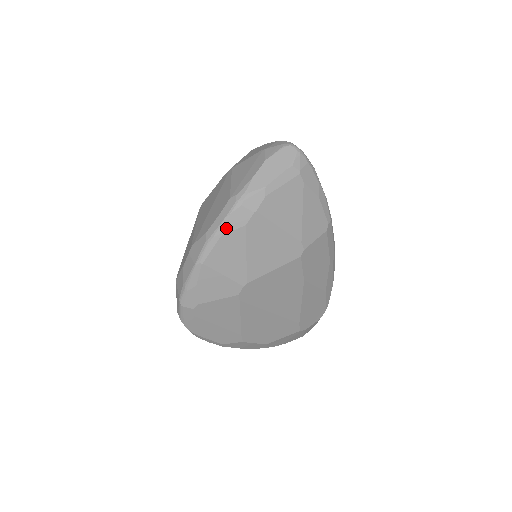
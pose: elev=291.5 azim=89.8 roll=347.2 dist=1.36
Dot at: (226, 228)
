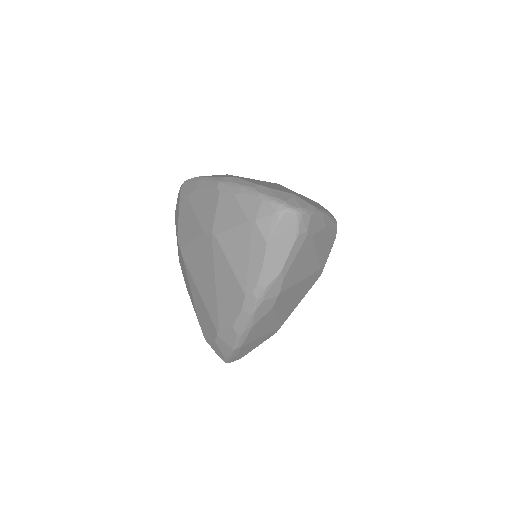
Dot at: (255, 321)
